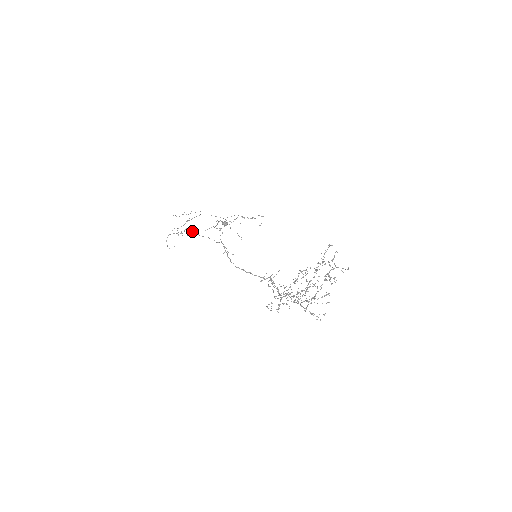
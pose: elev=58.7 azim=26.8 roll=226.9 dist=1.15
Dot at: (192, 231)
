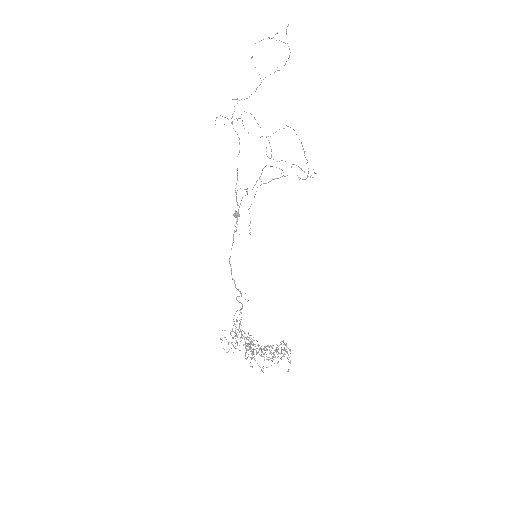
Dot at: occluded
